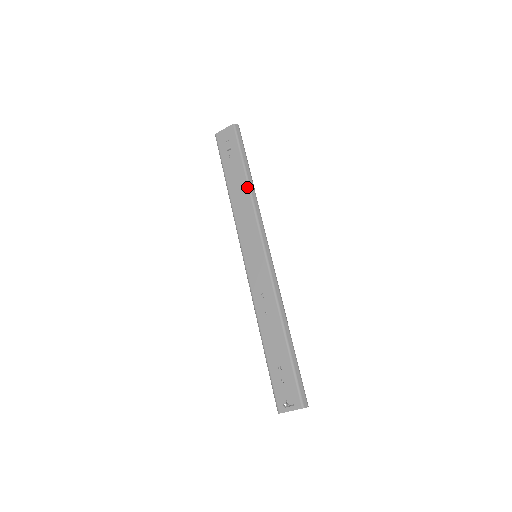
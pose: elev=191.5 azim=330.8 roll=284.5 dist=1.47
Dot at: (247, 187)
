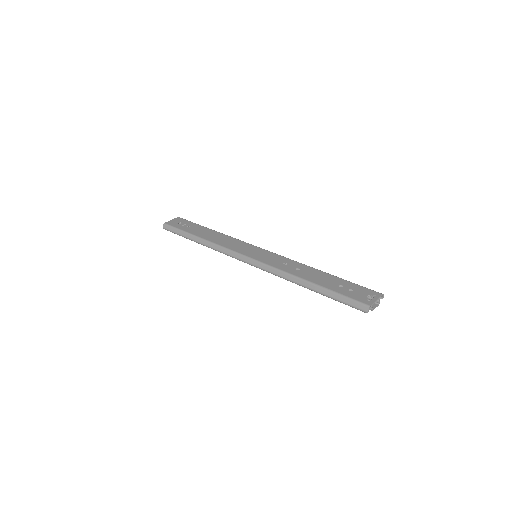
Dot at: (218, 232)
